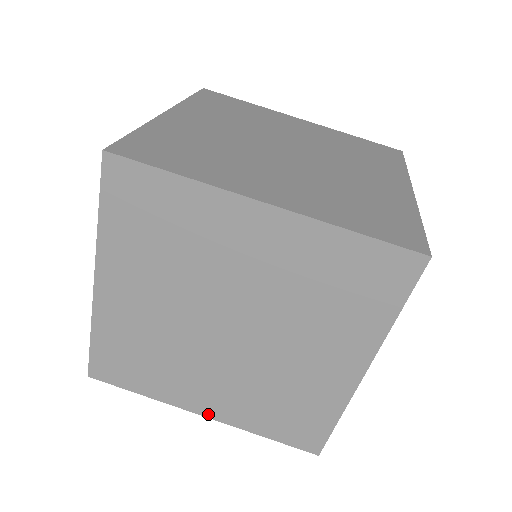
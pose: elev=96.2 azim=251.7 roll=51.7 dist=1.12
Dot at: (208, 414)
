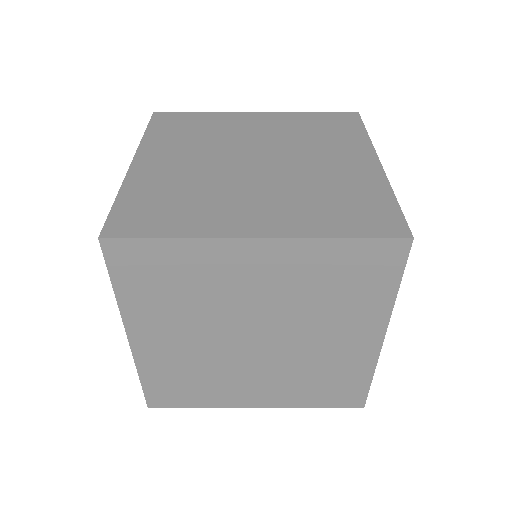
Dot at: (261, 406)
